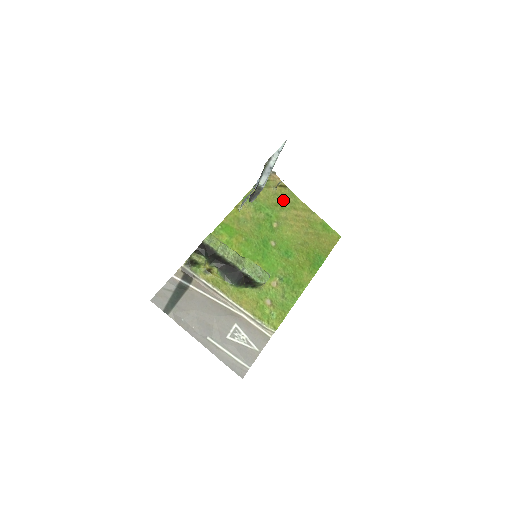
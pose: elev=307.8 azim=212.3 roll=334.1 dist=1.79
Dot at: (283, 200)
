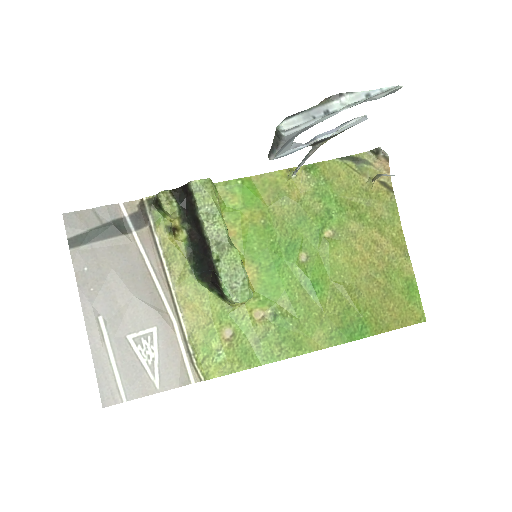
Dot at: (371, 206)
